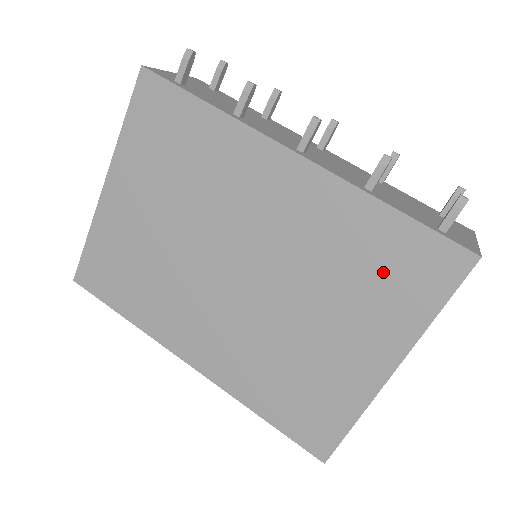
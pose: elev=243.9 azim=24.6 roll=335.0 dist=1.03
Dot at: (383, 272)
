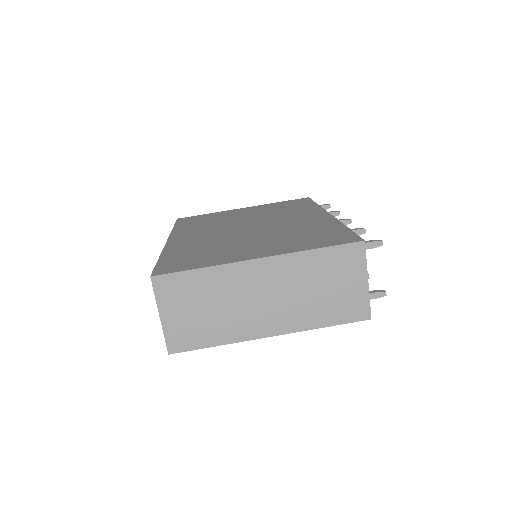
Dot at: (313, 236)
